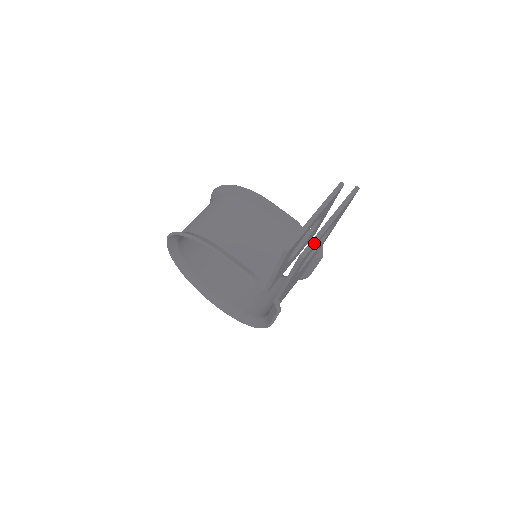
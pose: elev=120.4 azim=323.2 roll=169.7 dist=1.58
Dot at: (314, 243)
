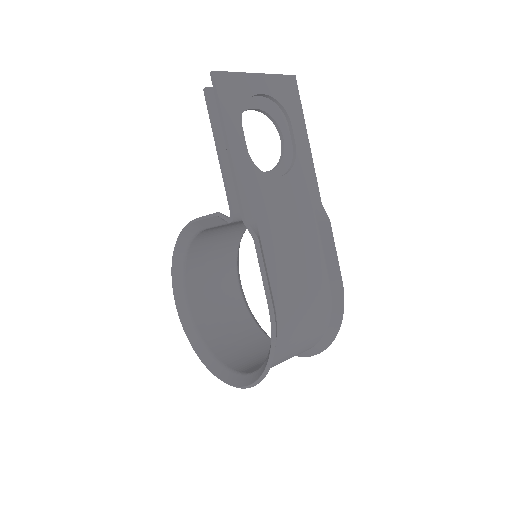
Dot at: (230, 72)
